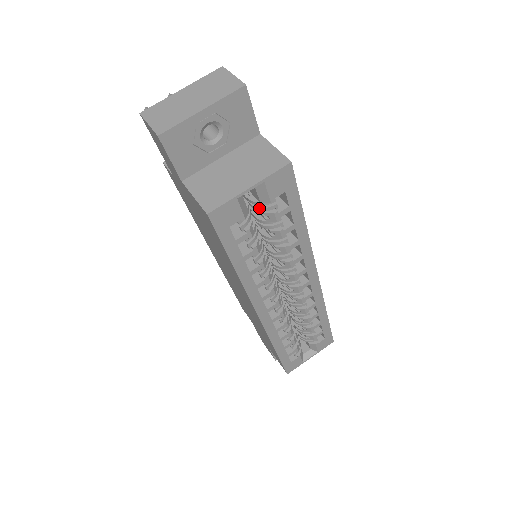
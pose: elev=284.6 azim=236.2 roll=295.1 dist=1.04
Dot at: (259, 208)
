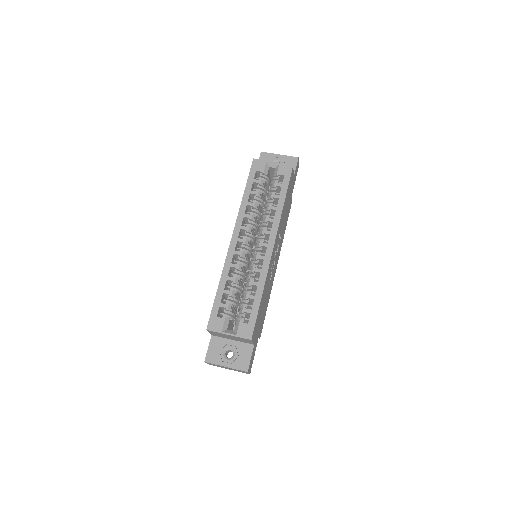
Dot at: (272, 181)
